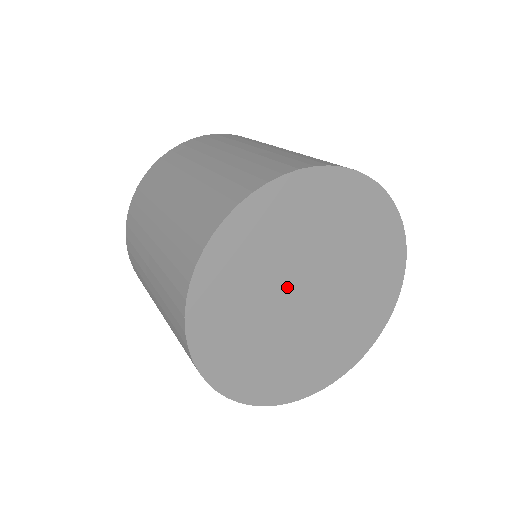
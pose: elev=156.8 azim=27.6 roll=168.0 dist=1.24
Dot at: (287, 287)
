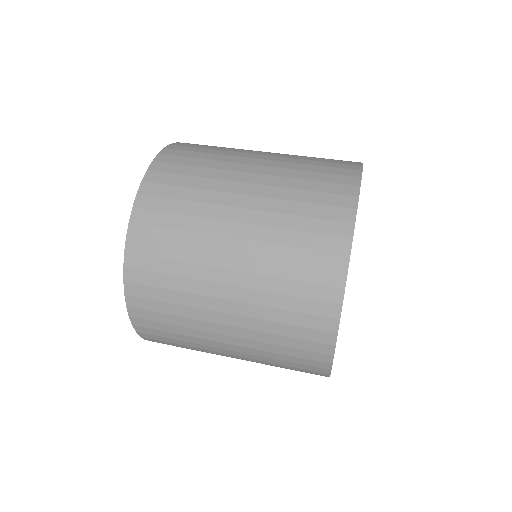
Dot at: occluded
